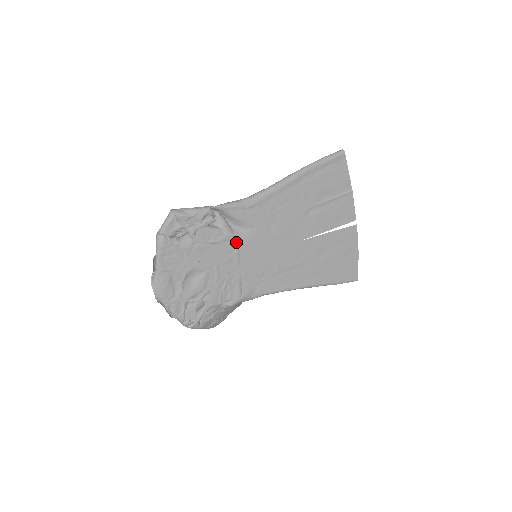
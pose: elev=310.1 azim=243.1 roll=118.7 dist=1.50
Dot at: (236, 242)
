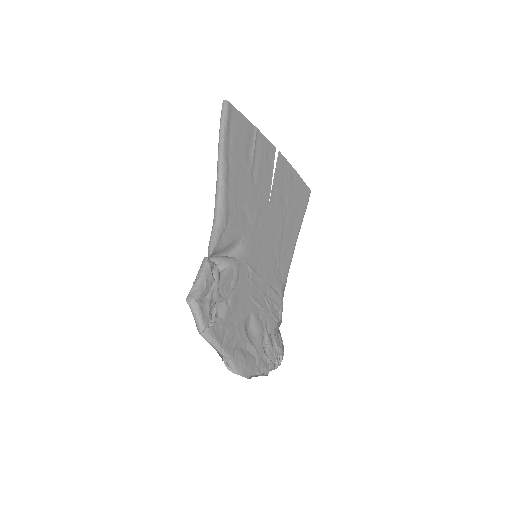
Dot at: (244, 263)
